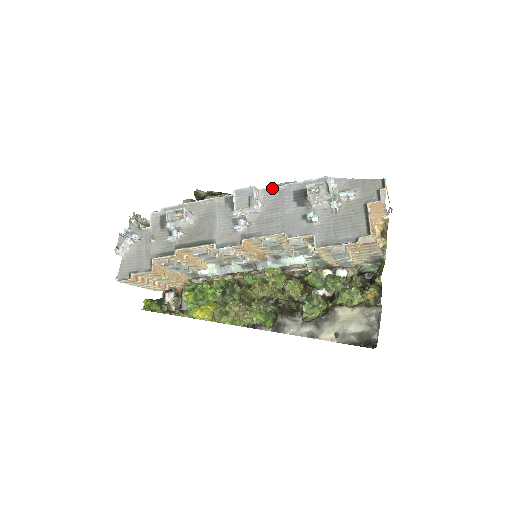
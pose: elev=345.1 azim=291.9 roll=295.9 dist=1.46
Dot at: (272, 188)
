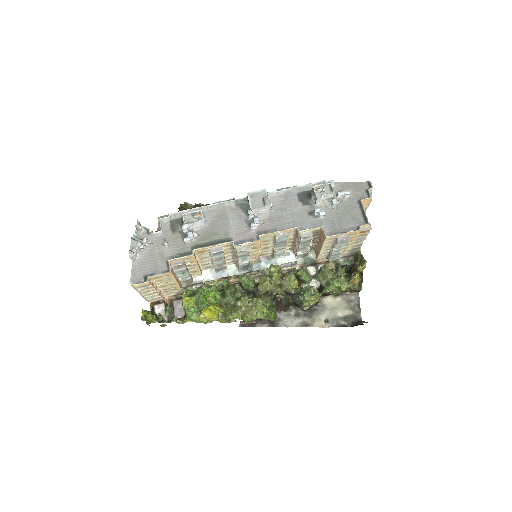
Dot at: (278, 191)
